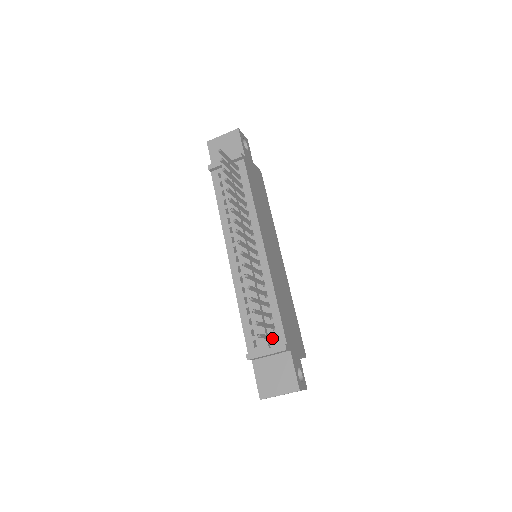
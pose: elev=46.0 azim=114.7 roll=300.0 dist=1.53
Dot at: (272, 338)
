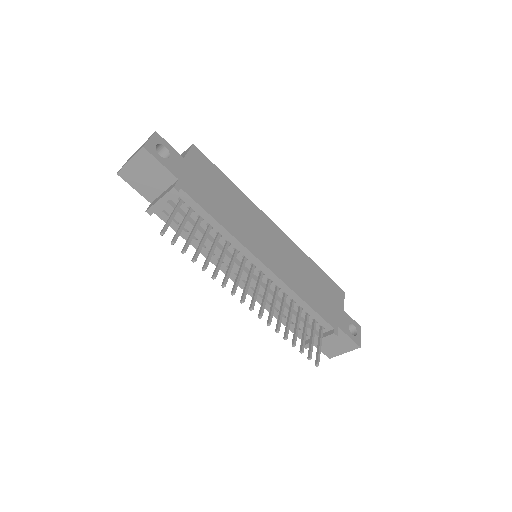
Dot at: occluded
